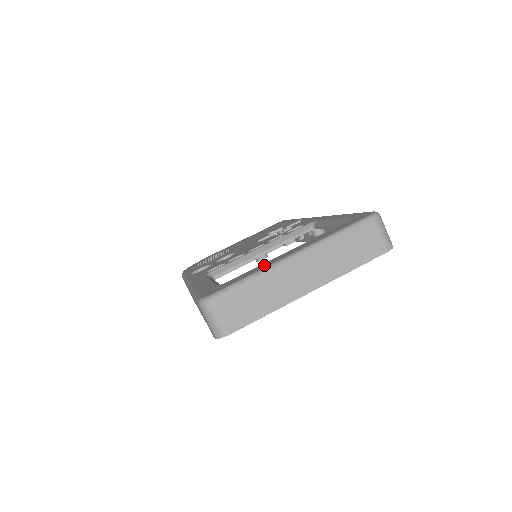
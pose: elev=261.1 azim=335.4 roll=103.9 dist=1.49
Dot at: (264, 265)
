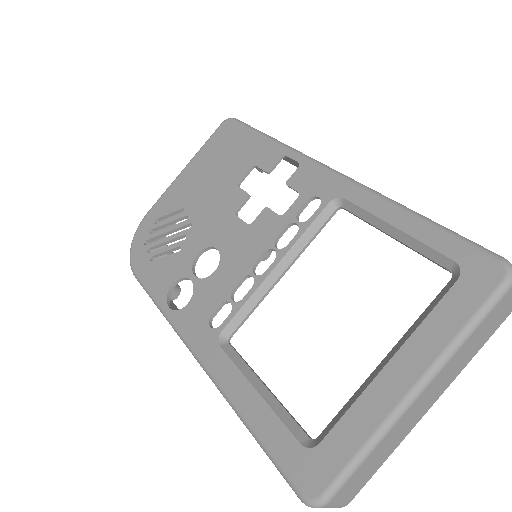
Dot at: (370, 411)
